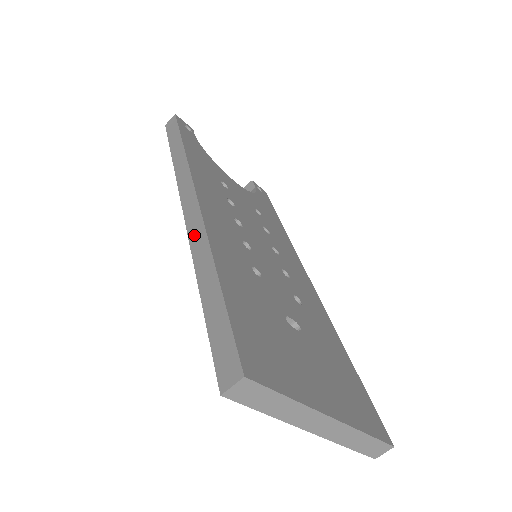
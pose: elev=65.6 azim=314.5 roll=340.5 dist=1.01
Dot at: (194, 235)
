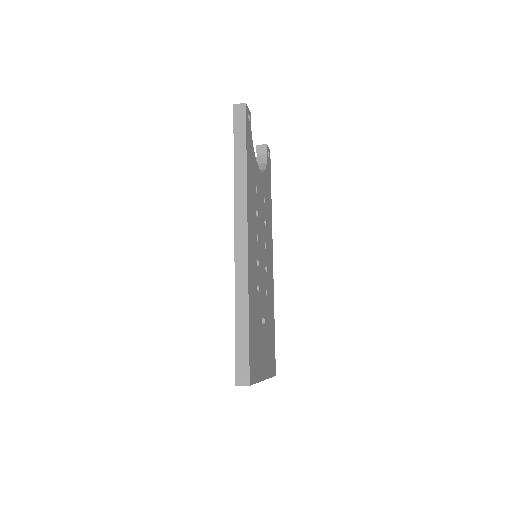
Dot at: (239, 271)
